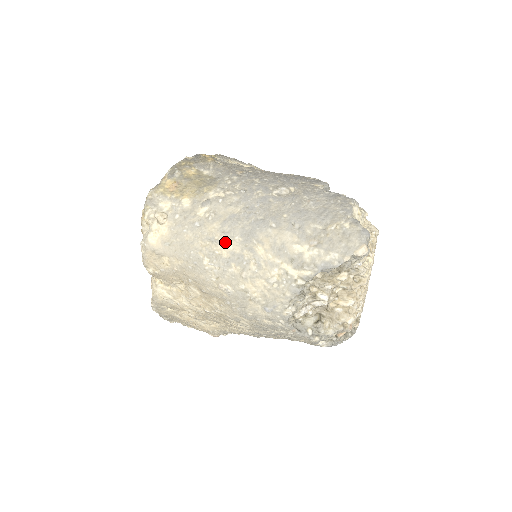
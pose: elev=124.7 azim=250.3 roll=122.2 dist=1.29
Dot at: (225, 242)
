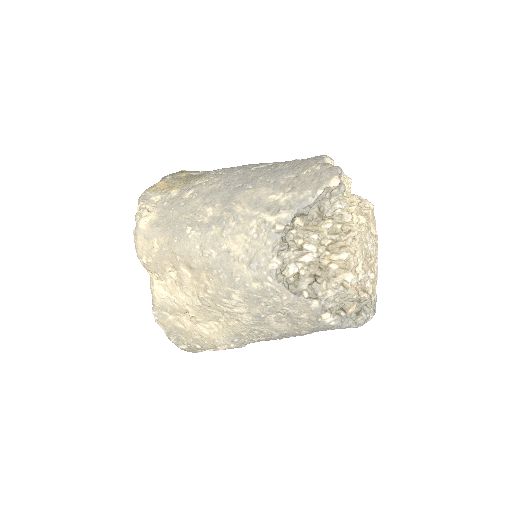
Dot at: (206, 211)
